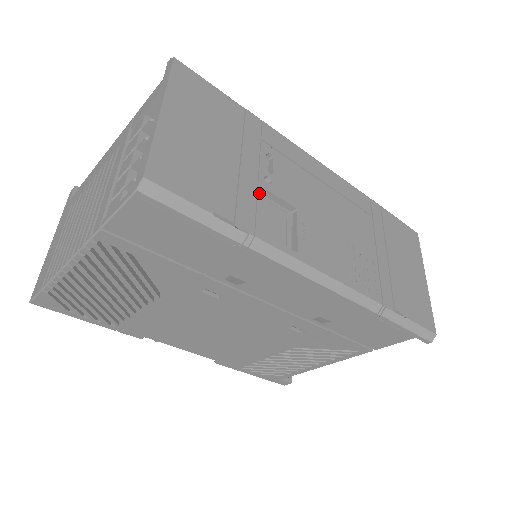
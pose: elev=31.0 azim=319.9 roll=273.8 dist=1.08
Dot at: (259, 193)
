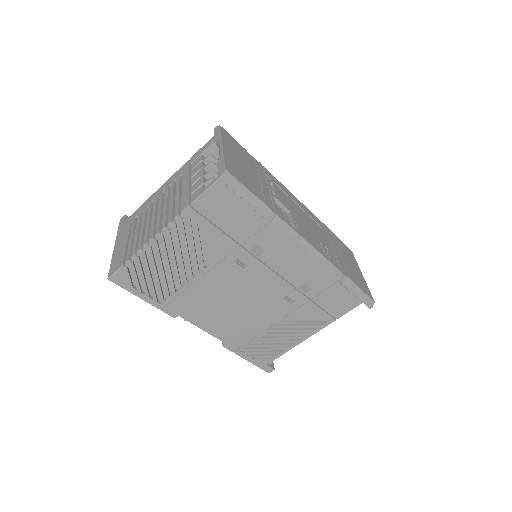
Dot at: (272, 197)
